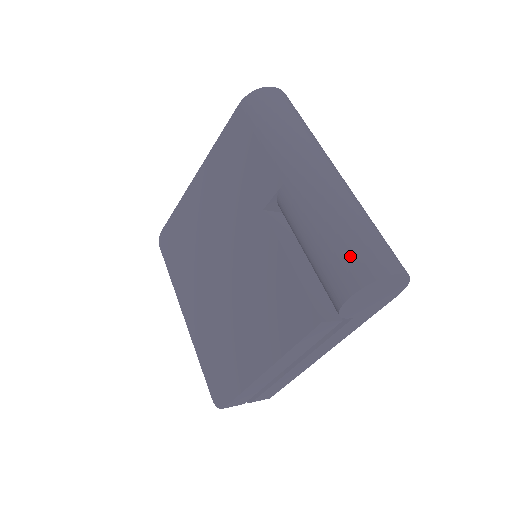
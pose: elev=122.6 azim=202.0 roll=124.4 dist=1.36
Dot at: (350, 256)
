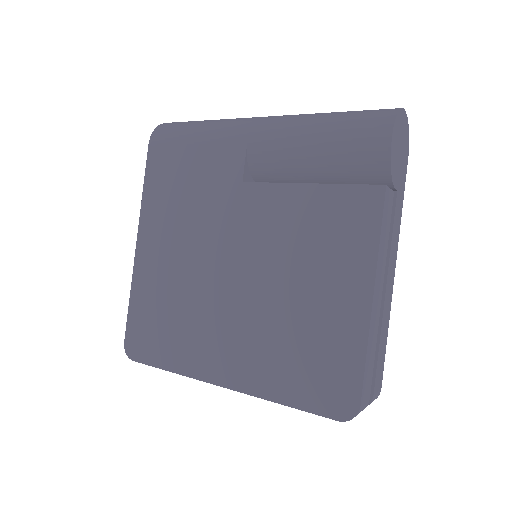
Dot at: (359, 120)
